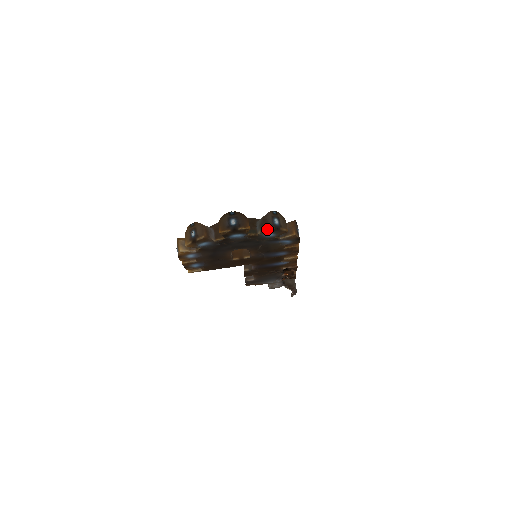
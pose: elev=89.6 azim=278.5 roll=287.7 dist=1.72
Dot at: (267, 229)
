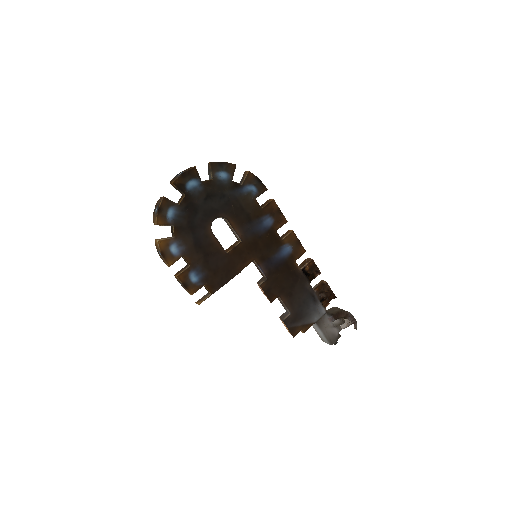
Dot at: (212, 163)
